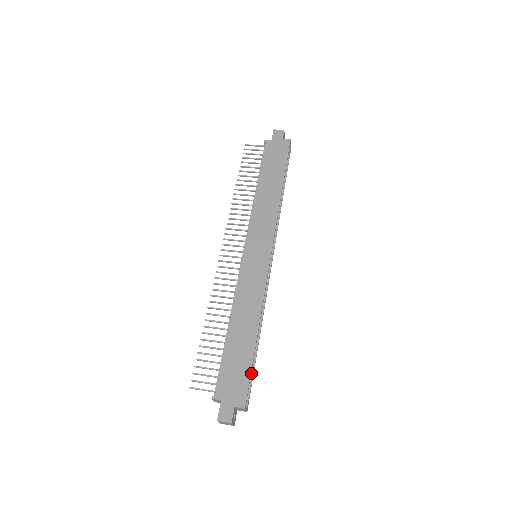
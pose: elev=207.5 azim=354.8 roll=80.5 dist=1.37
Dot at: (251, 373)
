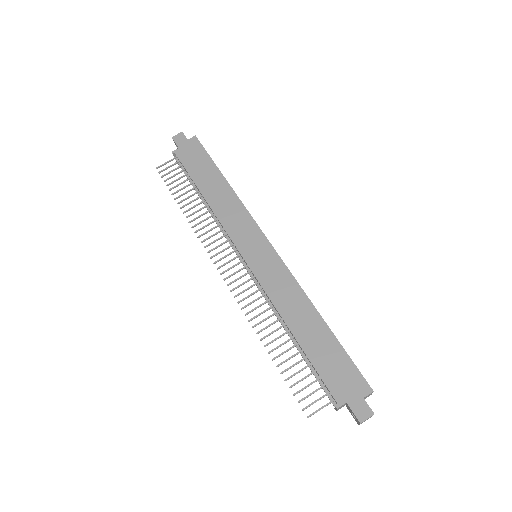
Dot at: occluded
